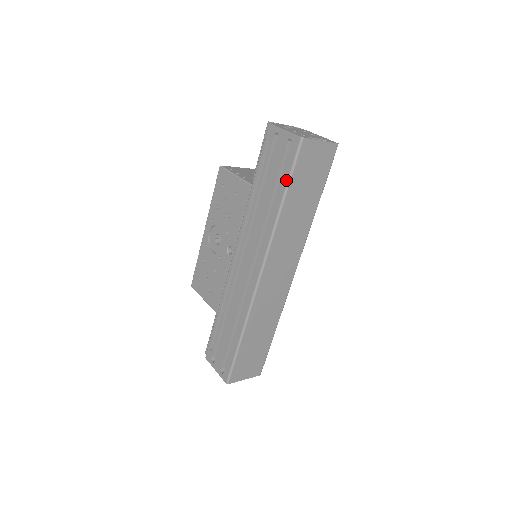
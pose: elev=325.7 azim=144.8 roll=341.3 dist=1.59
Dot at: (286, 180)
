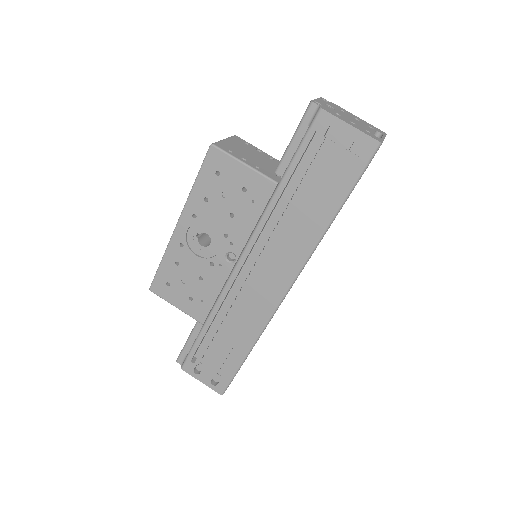
Dot at: (346, 191)
